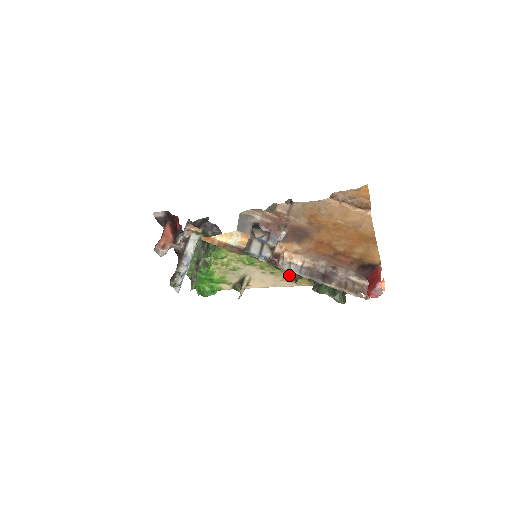
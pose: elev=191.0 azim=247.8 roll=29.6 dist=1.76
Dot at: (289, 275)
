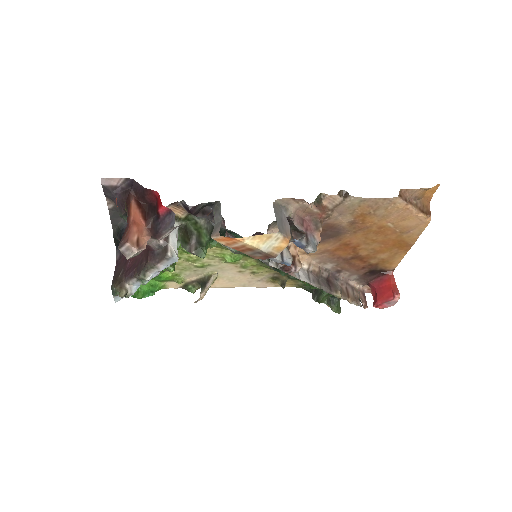
Dot at: (273, 275)
